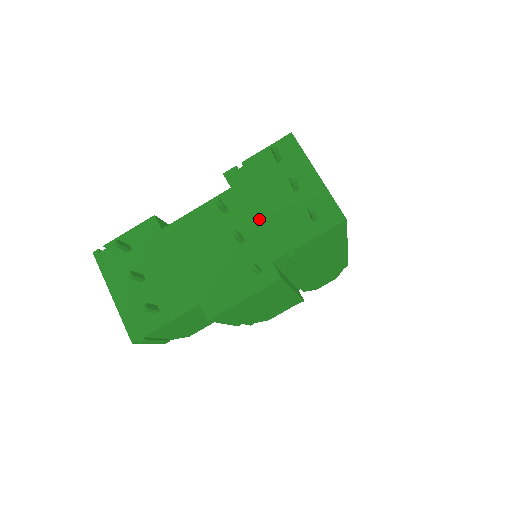
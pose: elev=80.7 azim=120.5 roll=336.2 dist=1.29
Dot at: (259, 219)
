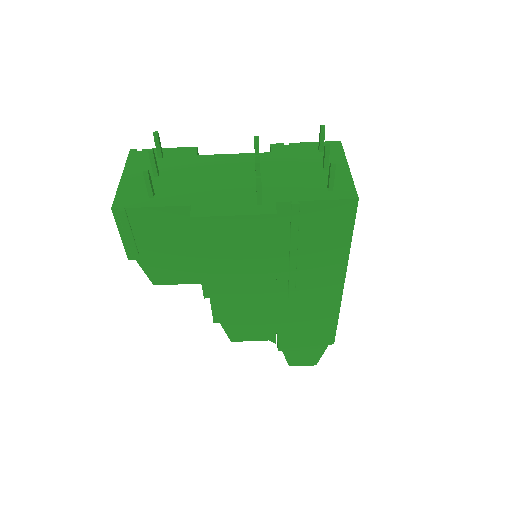
Dot at: (282, 175)
